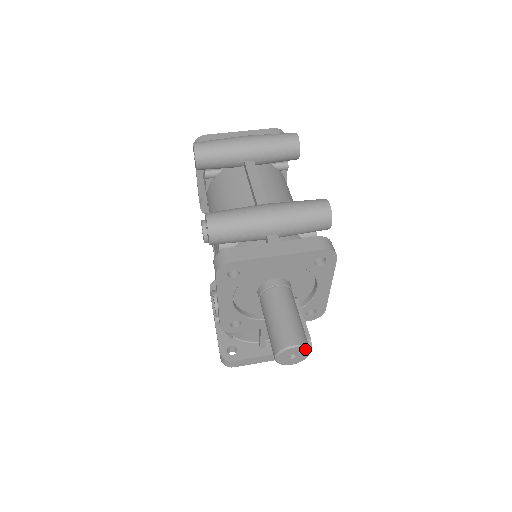
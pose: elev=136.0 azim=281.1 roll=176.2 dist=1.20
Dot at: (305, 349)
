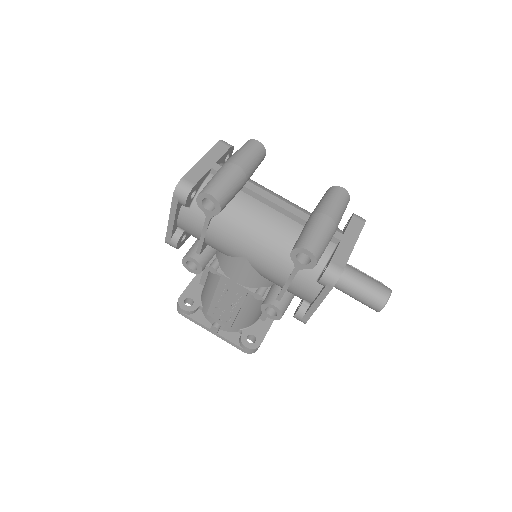
Dot at: occluded
